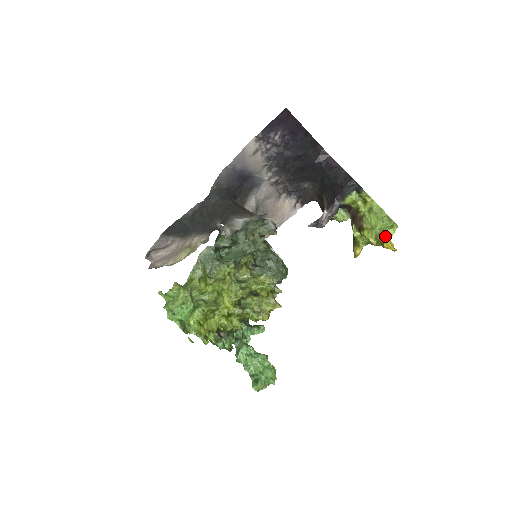
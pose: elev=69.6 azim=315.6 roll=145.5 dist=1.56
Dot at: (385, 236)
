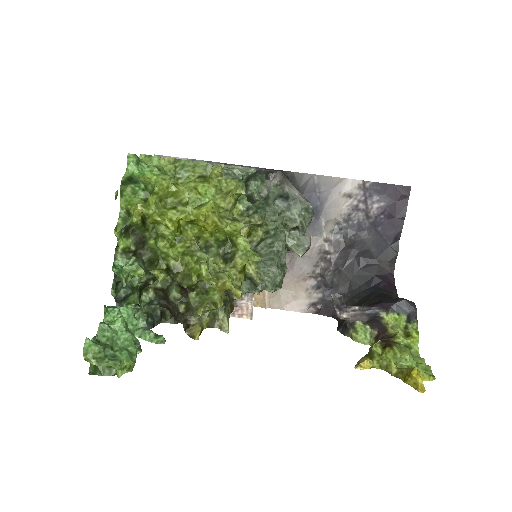
Dot at: occluded
